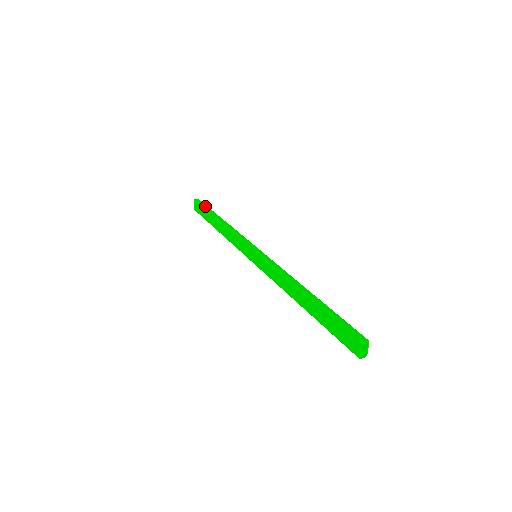
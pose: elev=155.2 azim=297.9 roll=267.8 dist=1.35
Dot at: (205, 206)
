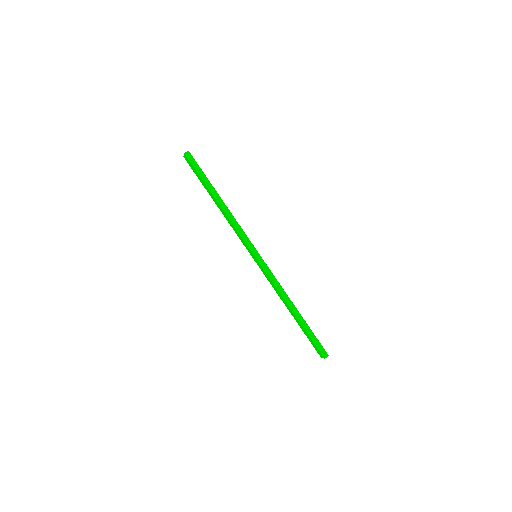
Dot at: (199, 170)
